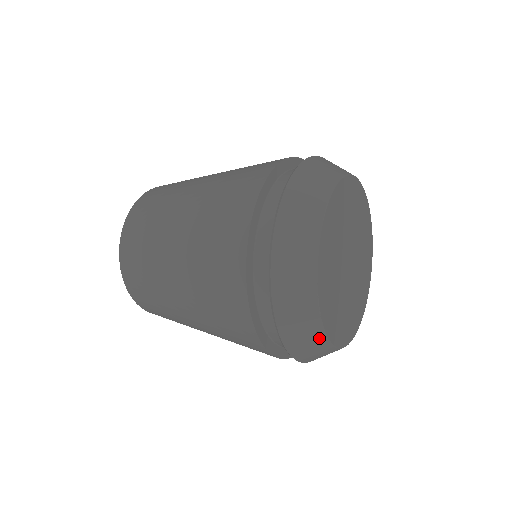
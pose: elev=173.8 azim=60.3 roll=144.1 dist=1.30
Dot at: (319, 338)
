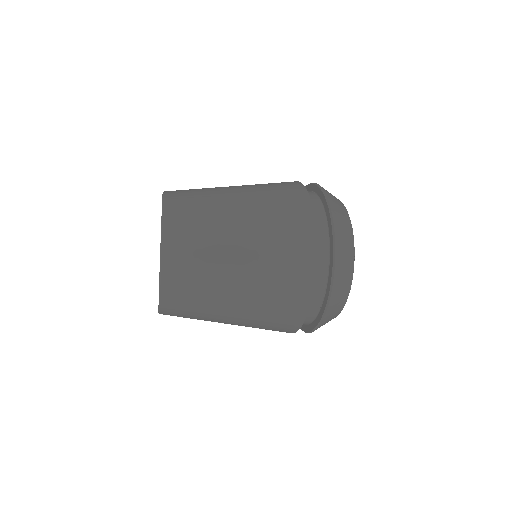
Dot at: (345, 298)
